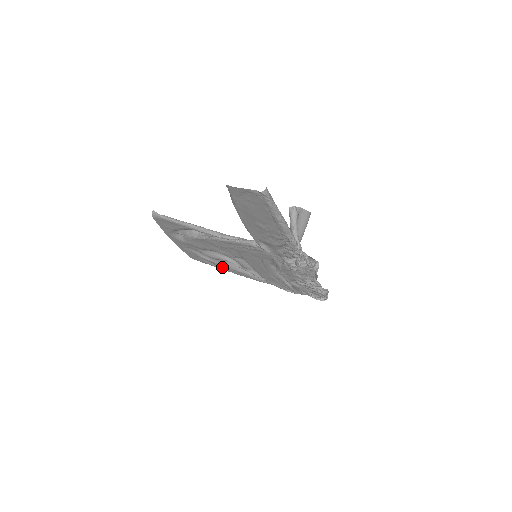
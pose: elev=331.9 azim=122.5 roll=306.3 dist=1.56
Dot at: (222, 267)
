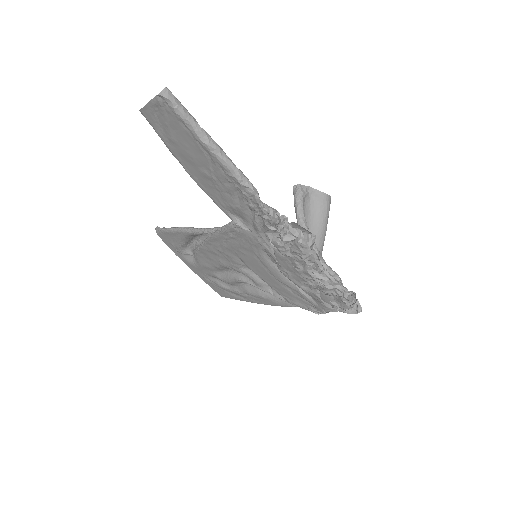
Dot at: (246, 297)
